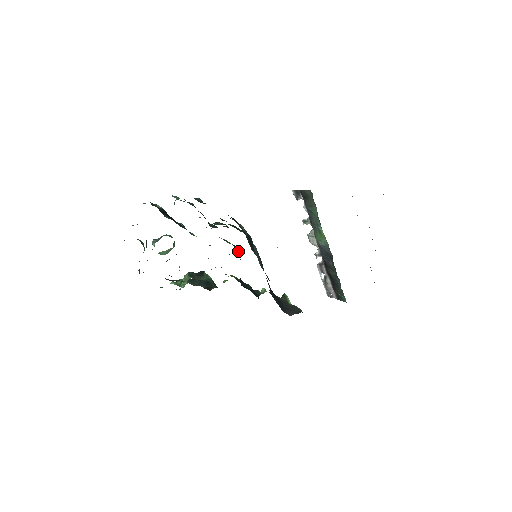
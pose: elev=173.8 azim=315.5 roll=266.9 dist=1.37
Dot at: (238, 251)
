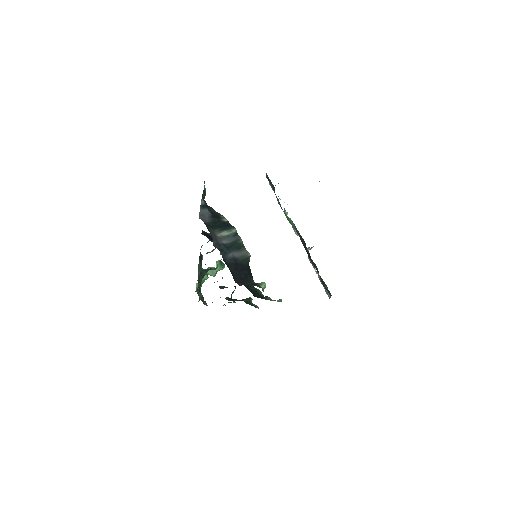
Dot at: occluded
